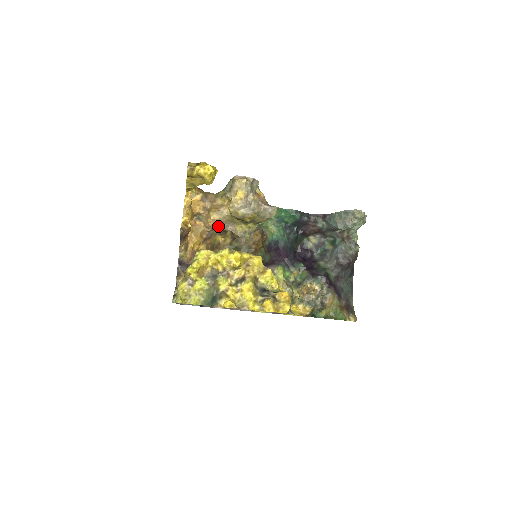
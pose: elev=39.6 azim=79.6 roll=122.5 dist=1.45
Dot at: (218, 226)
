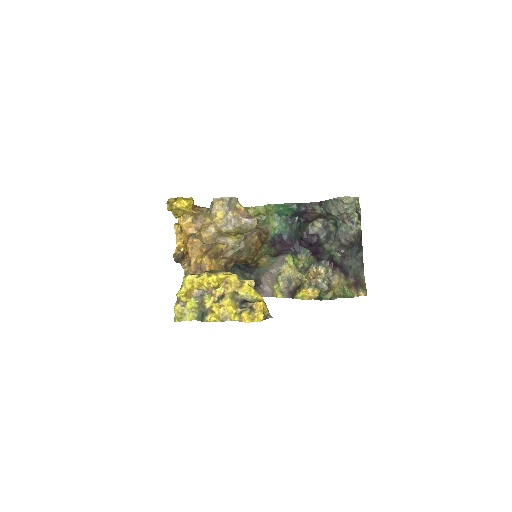
Dot at: (211, 242)
